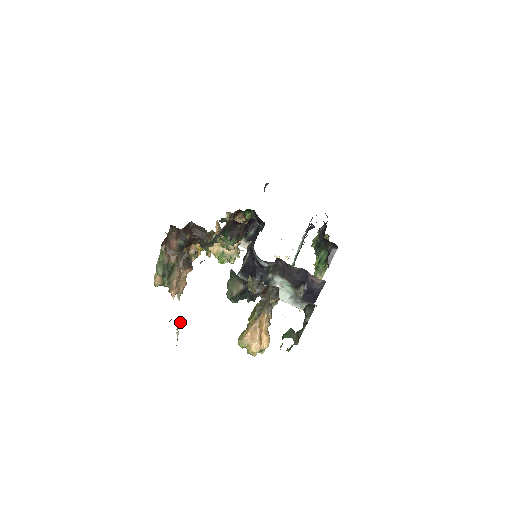
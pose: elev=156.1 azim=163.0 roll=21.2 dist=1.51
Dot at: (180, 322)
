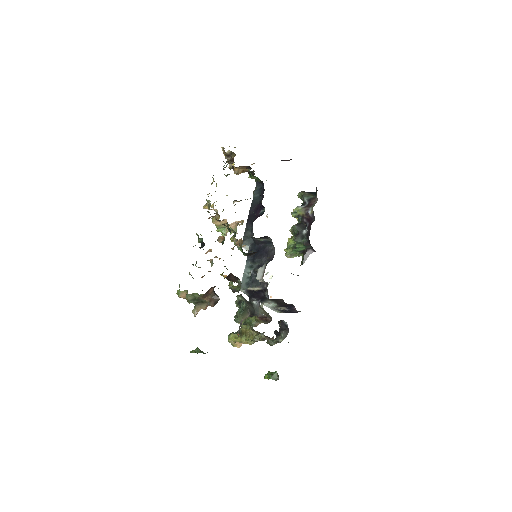
Dot at: occluded
